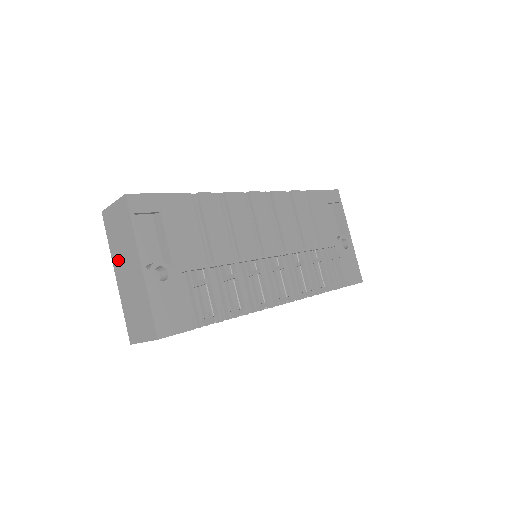
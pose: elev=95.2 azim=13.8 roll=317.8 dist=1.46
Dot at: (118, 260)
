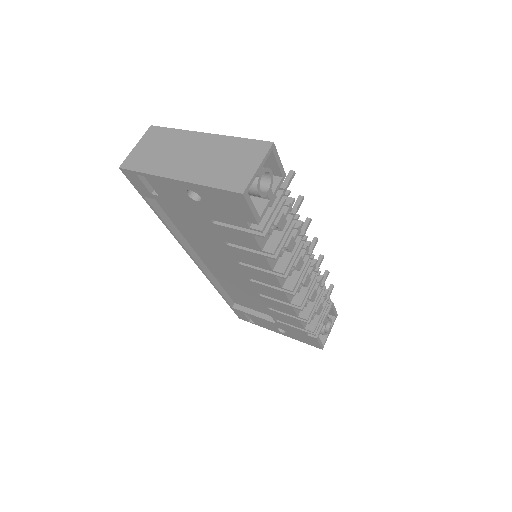
Dot at: (170, 165)
